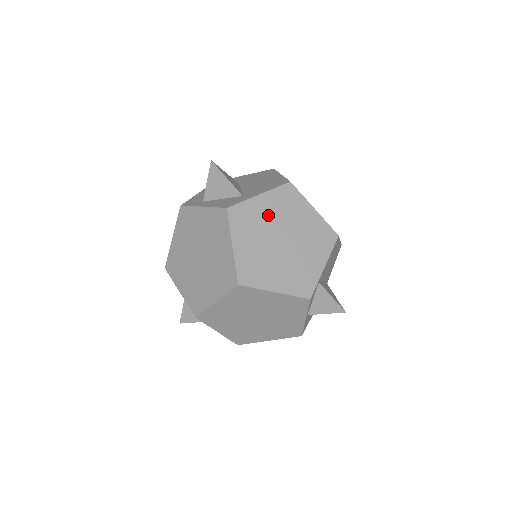
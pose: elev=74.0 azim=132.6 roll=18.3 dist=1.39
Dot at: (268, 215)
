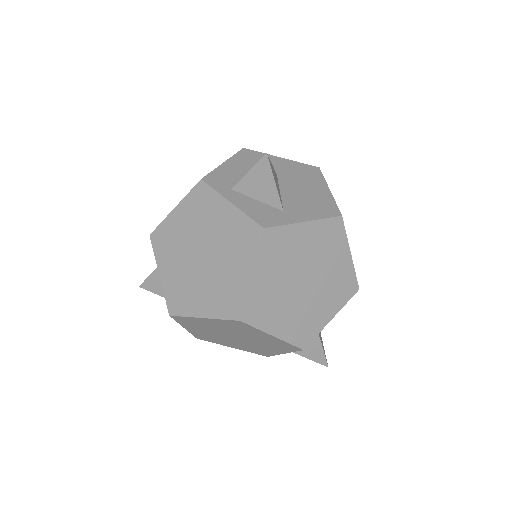
Dot at: (303, 249)
